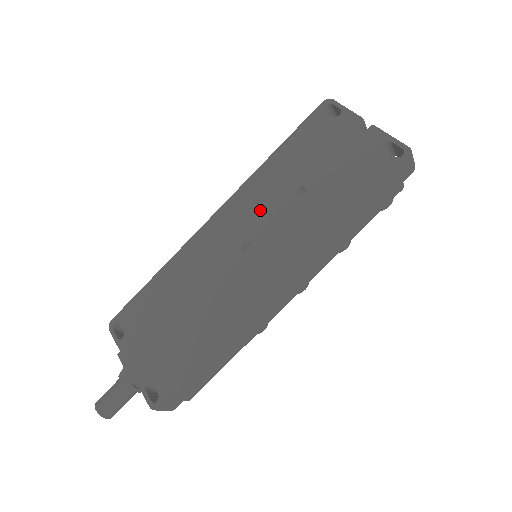
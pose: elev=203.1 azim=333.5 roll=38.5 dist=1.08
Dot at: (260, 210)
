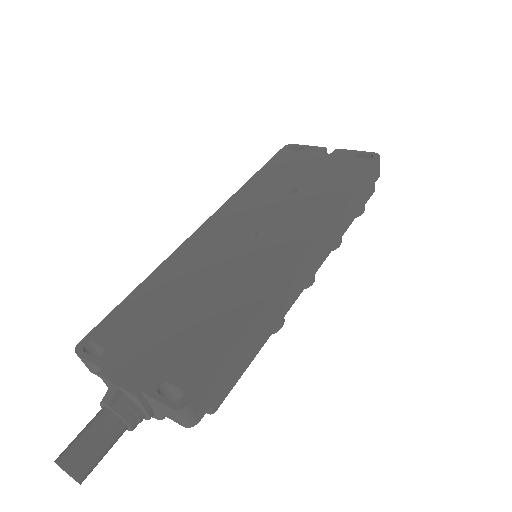
Dot at: (255, 210)
